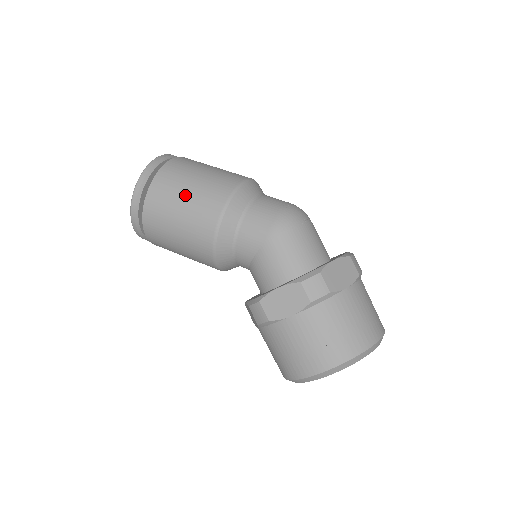
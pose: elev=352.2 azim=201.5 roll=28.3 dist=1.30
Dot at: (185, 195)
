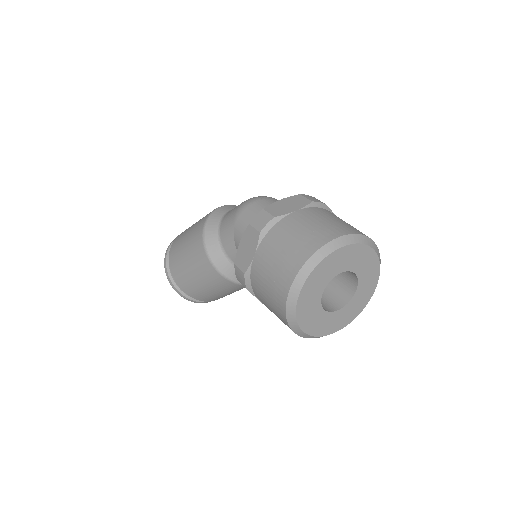
Dot at: (186, 236)
